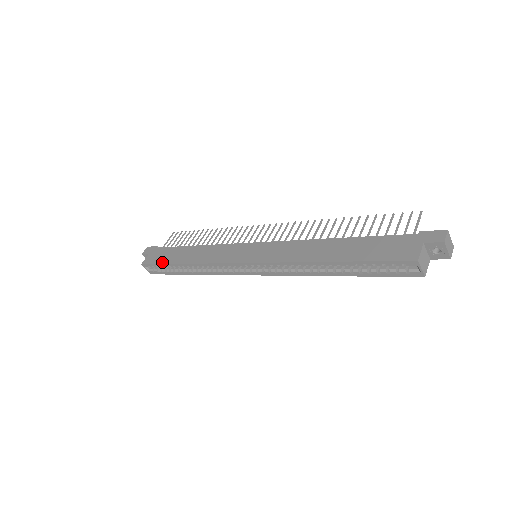
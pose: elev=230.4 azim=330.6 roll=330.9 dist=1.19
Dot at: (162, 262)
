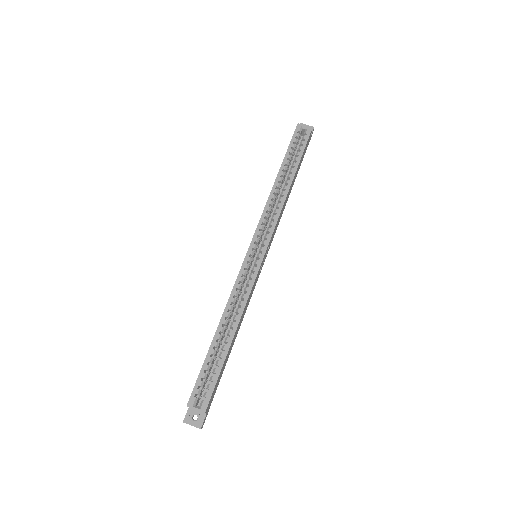
Dot at: (202, 366)
